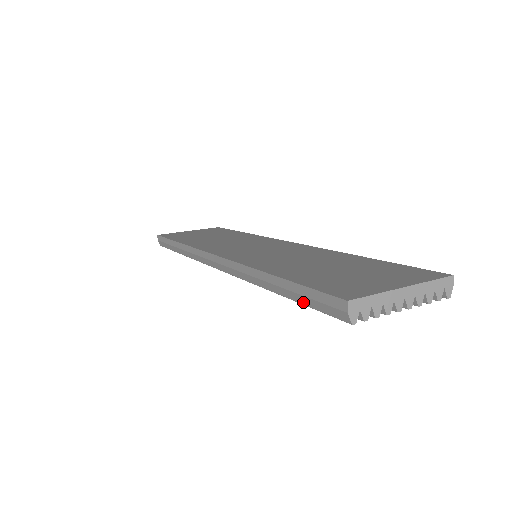
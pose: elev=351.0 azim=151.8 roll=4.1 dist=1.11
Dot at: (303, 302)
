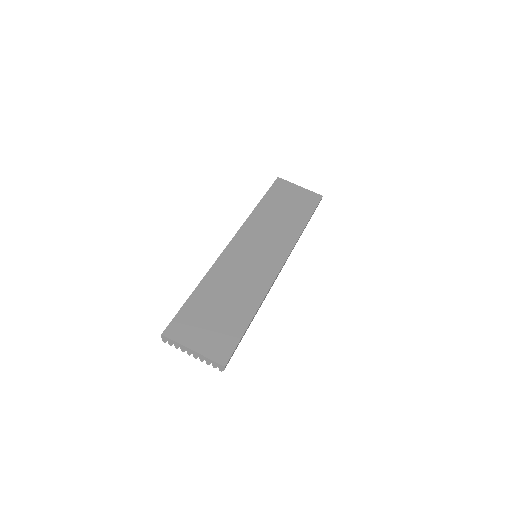
Dot at: occluded
